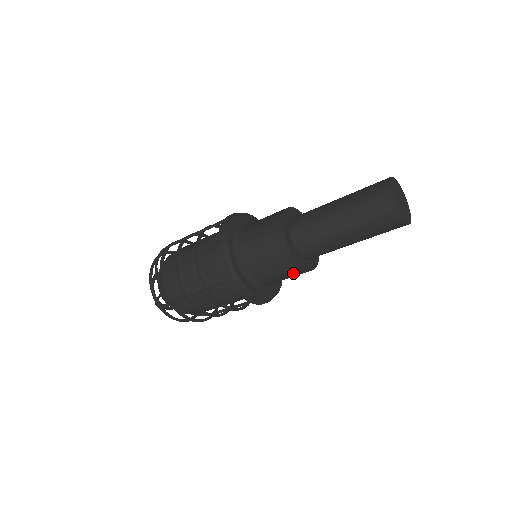
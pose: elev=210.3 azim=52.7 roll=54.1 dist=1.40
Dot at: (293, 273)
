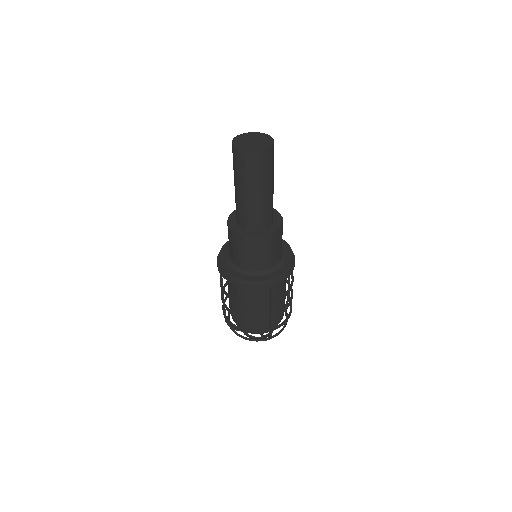
Dot at: (243, 245)
